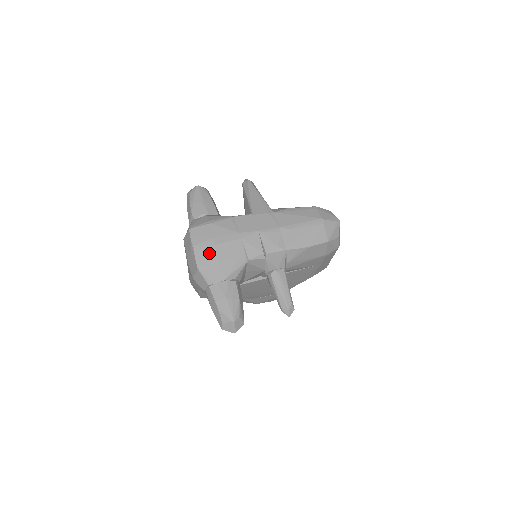
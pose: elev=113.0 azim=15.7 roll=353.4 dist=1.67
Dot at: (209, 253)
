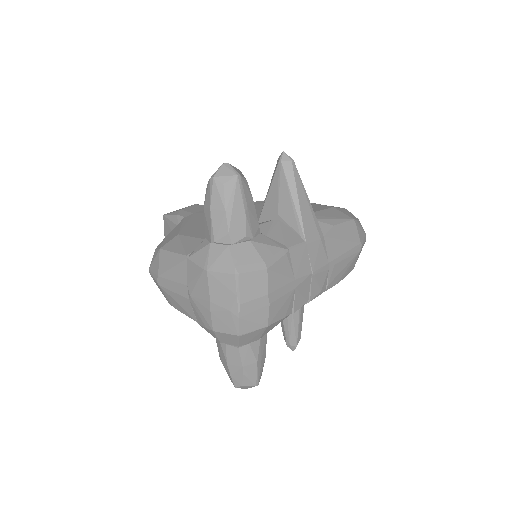
Dot at: (259, 316)
